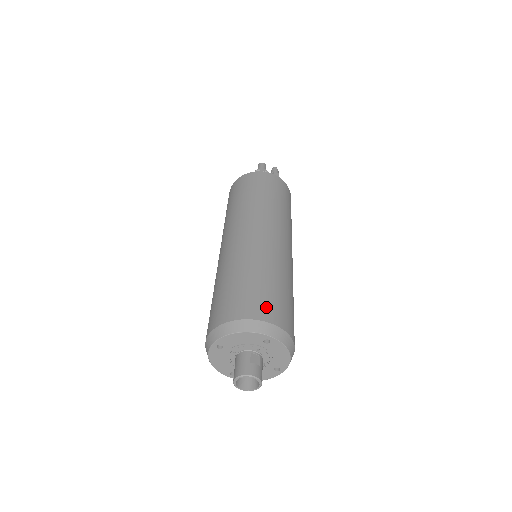
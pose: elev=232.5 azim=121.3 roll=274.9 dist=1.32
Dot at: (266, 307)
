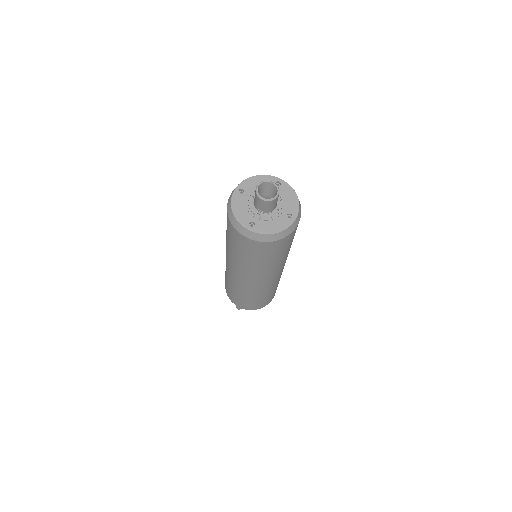
Dot at: occluded
